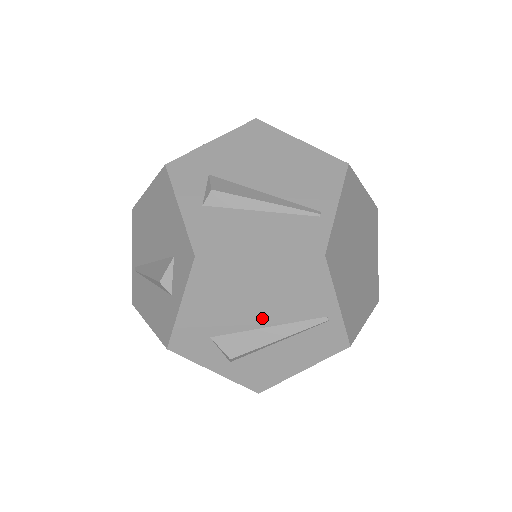
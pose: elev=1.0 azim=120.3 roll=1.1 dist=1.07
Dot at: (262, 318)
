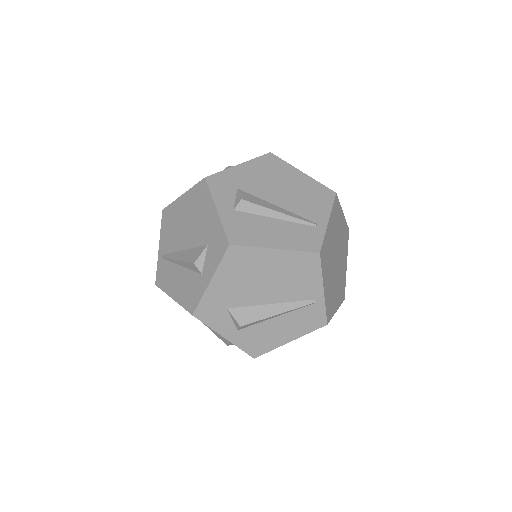
Dot at: occluded
